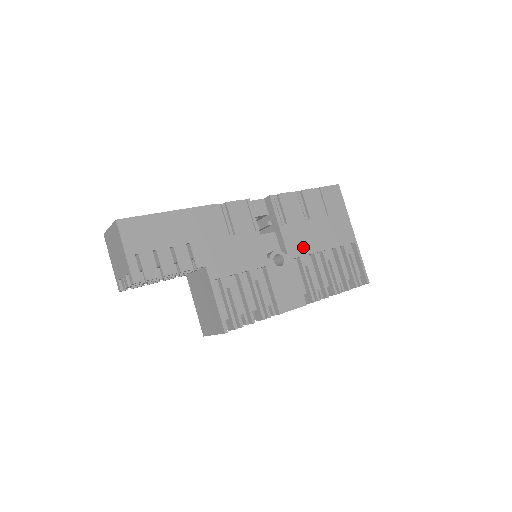
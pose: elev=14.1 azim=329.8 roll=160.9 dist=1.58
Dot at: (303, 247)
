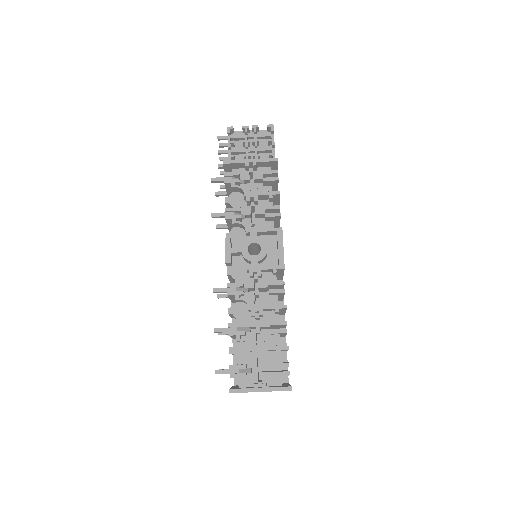
Dot at: occluded
